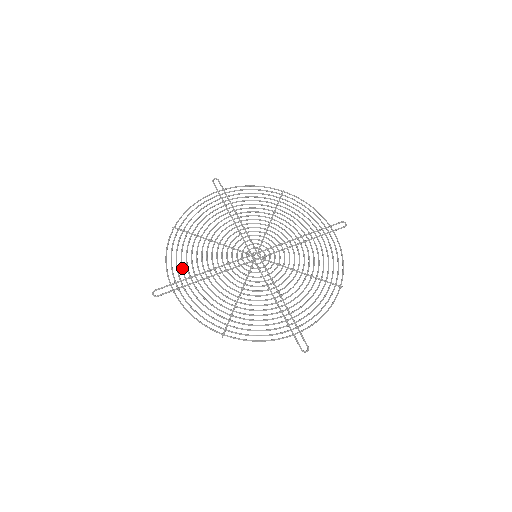
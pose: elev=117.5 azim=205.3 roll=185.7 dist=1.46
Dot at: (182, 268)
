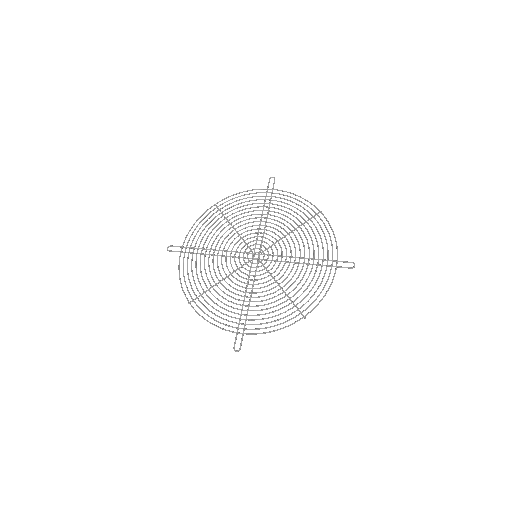
Dot at: (229, 316)
